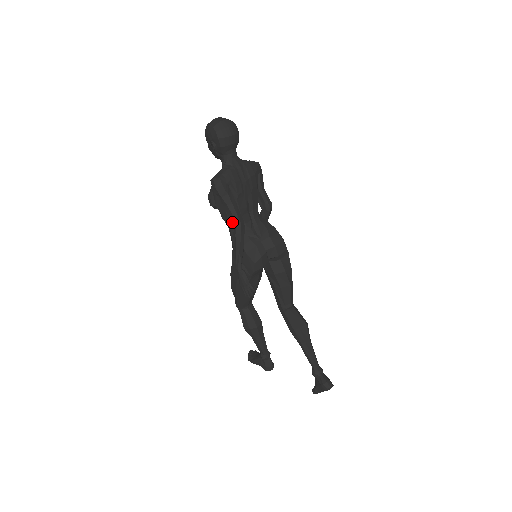
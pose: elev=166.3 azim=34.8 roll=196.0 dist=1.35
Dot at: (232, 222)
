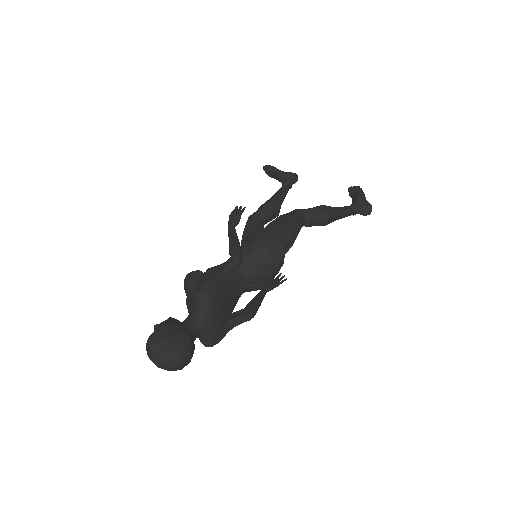
Dot at: occluded
